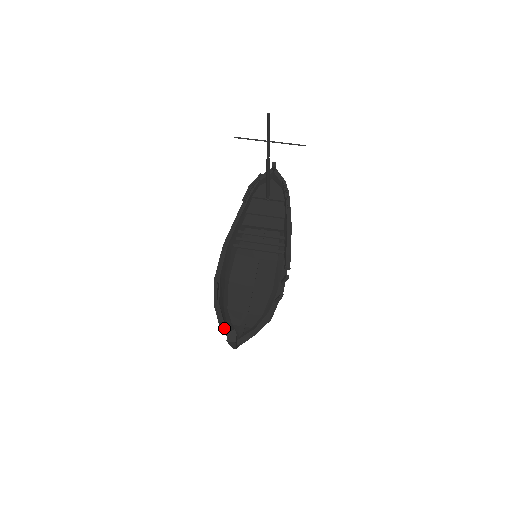
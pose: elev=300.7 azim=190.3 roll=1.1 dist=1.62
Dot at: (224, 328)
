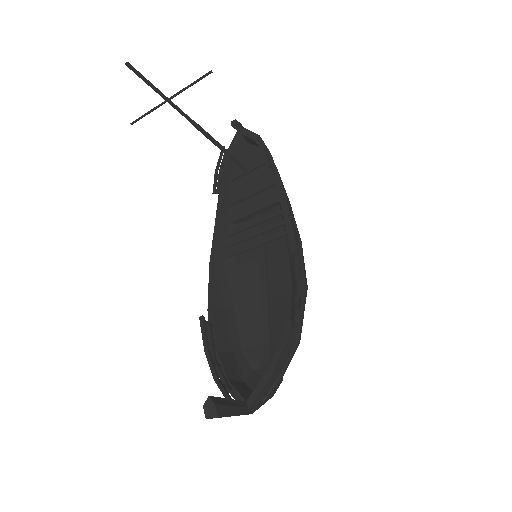
Dot at: (220, 390)
